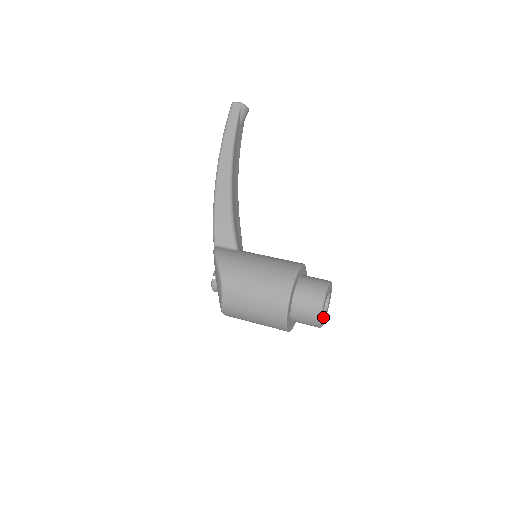
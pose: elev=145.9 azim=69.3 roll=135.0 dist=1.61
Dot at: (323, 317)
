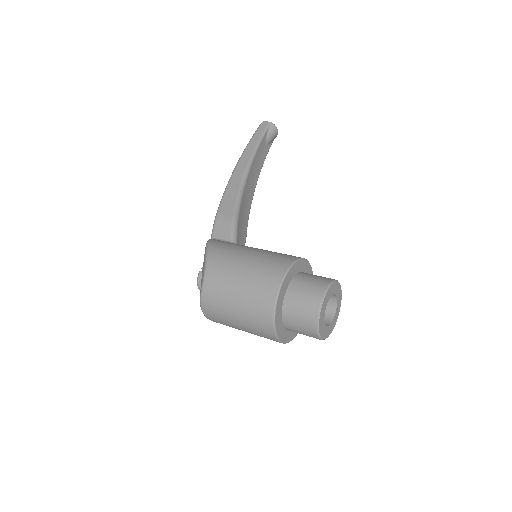
Dot at: (324, 323)
